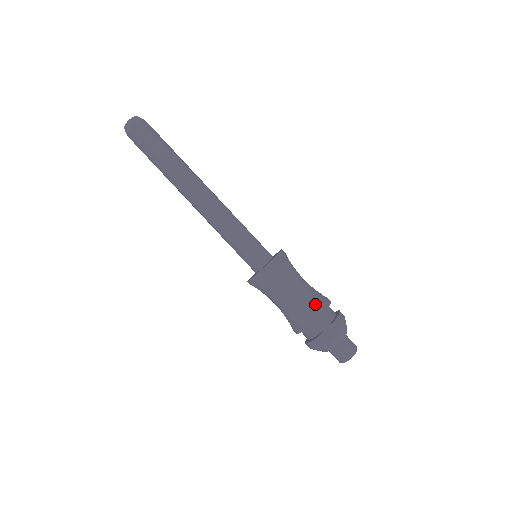
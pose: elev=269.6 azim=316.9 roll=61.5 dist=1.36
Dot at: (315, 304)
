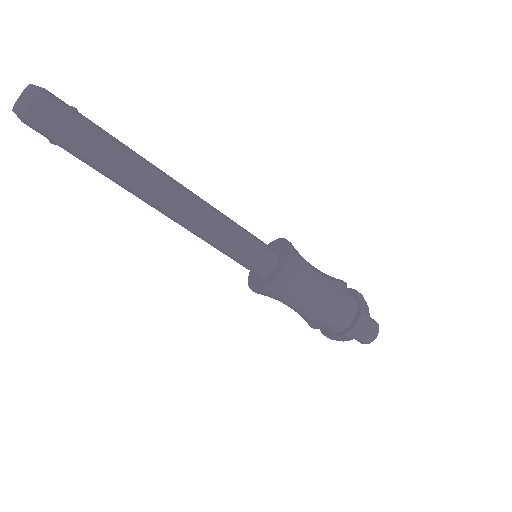
Dot at: (322, 321)
